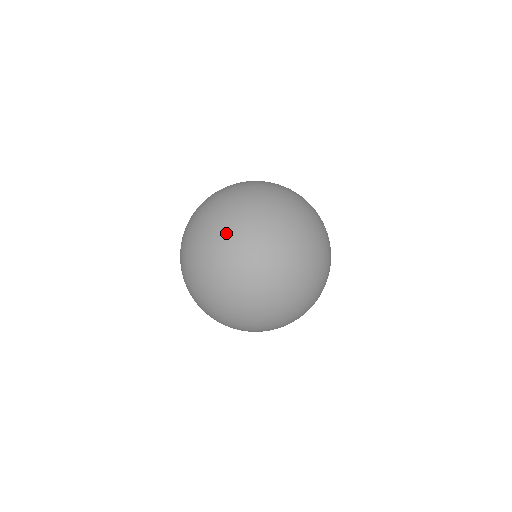
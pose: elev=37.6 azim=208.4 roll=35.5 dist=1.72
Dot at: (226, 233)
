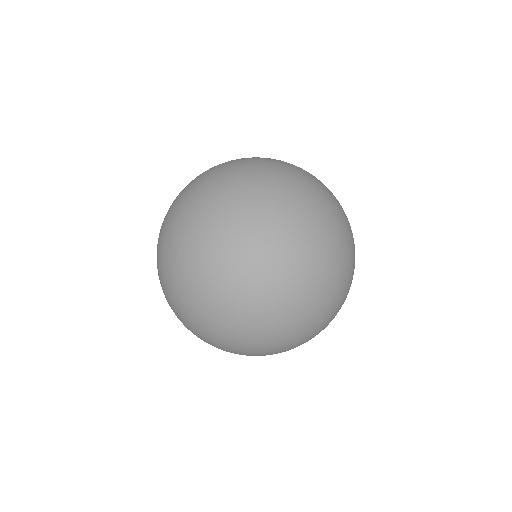
Dot at: (160, 282)
